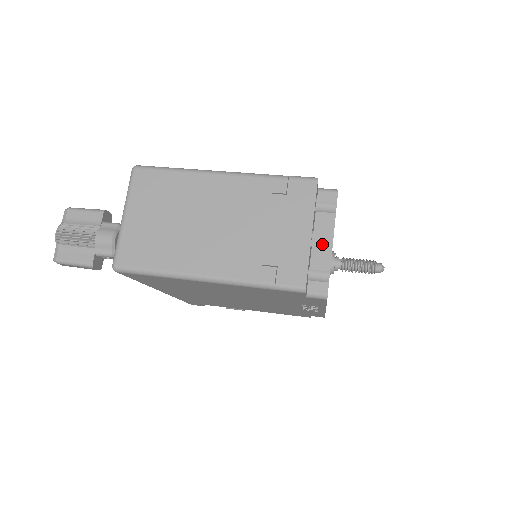
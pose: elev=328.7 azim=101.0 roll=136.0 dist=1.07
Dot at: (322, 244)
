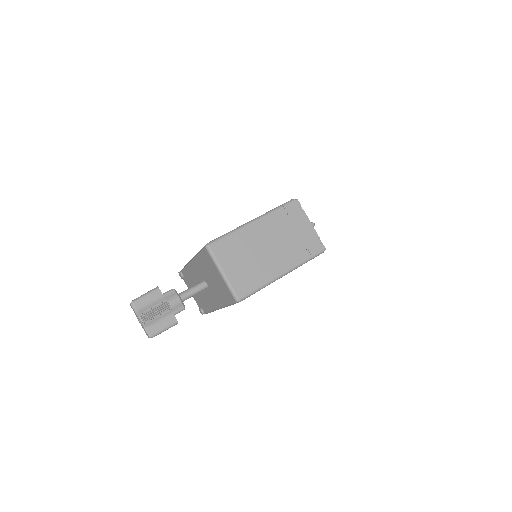
Dot at: occluded
